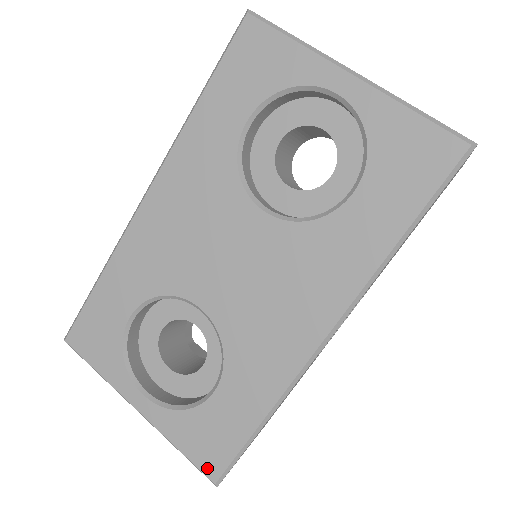
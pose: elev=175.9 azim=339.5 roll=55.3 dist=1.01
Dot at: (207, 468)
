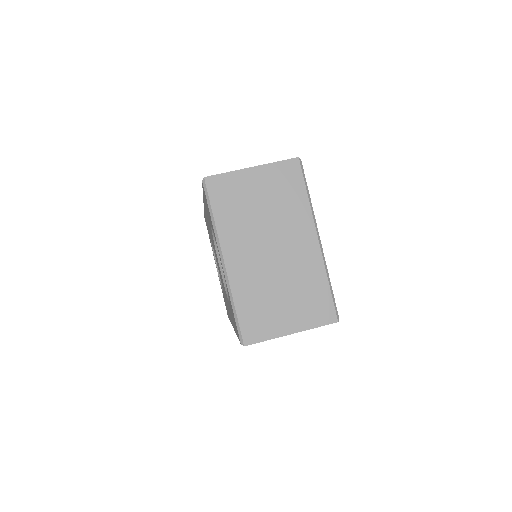
Dot at: occluded
